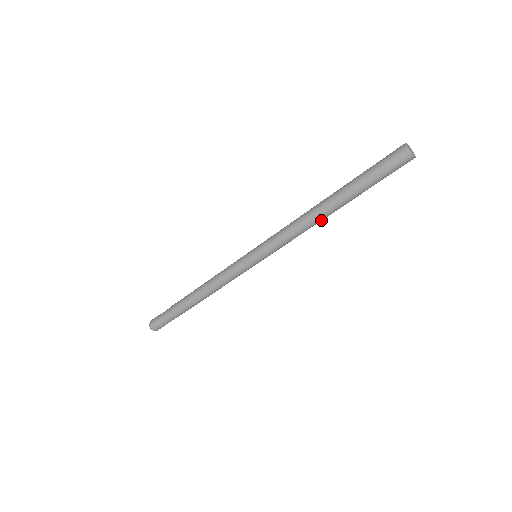
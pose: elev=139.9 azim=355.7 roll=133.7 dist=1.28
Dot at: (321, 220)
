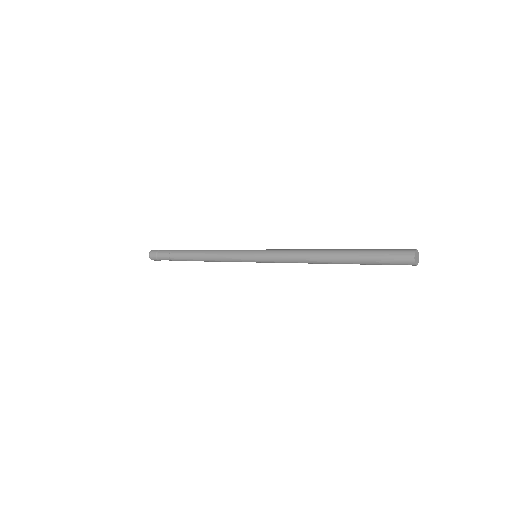
Dot at: (317, 261)
